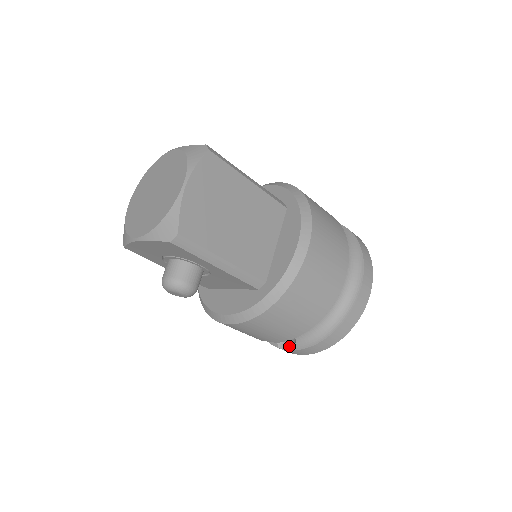
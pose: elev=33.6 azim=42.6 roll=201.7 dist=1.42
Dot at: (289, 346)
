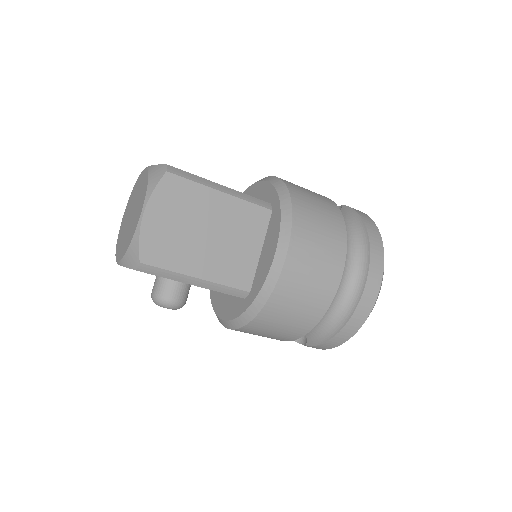
Dot at: (304, 340)
